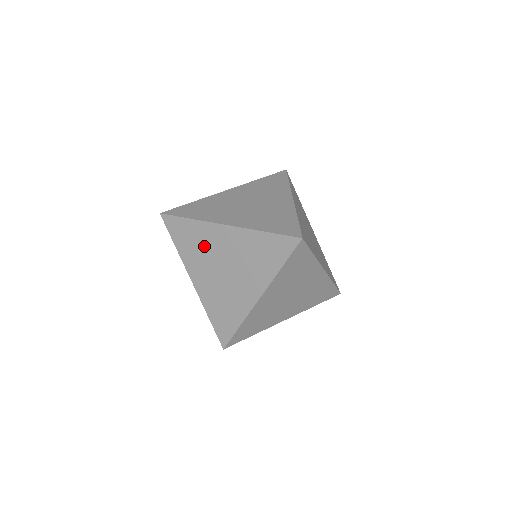
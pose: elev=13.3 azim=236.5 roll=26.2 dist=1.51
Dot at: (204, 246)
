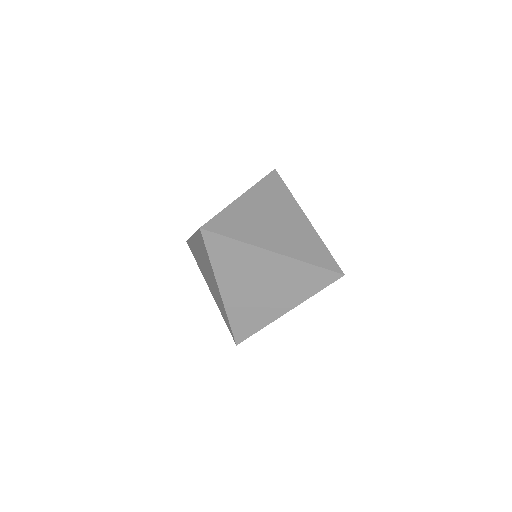
Dot at: (198, 257)
